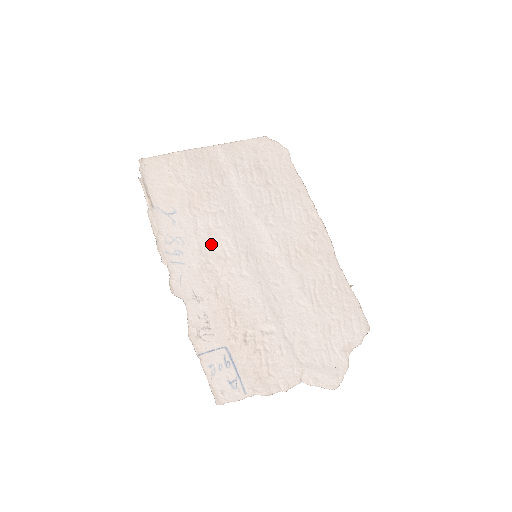
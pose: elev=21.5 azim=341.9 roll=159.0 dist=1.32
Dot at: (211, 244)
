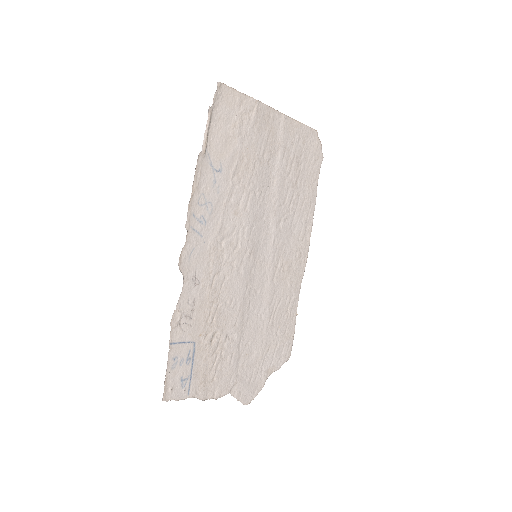
Dot at: (232, 225)
